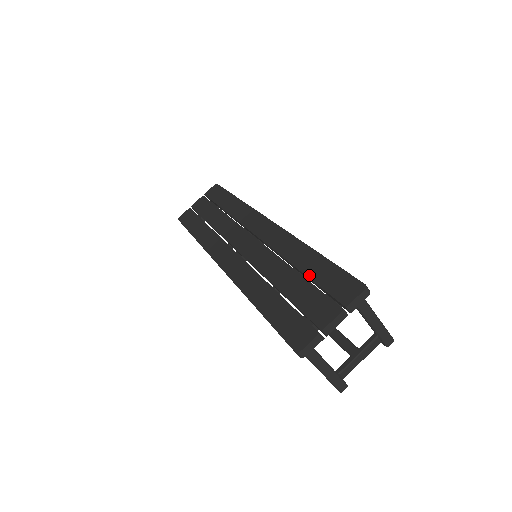
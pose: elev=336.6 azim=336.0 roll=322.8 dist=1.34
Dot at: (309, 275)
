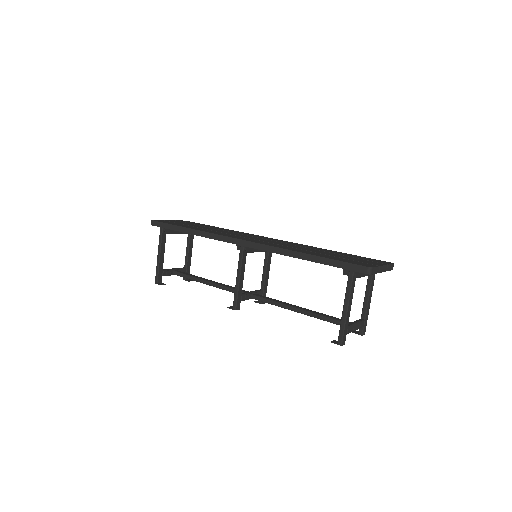
Dot at: (343, 255)
